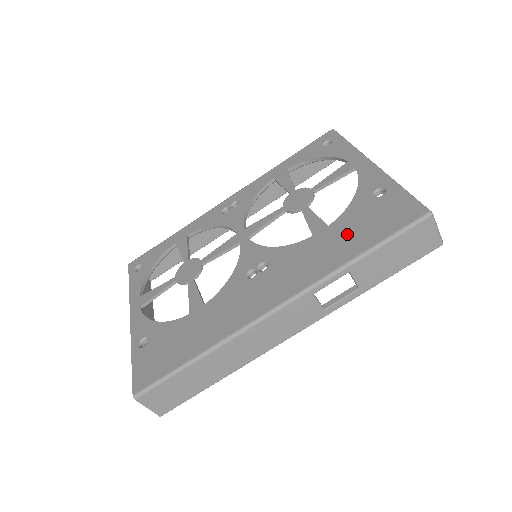
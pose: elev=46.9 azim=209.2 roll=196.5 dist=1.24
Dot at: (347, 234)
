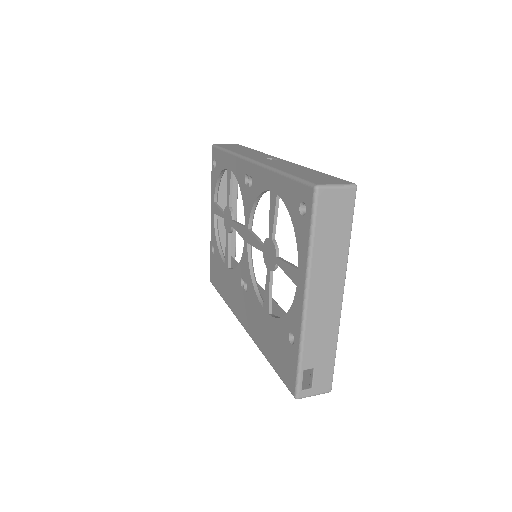
Dot at: (270, 339)
